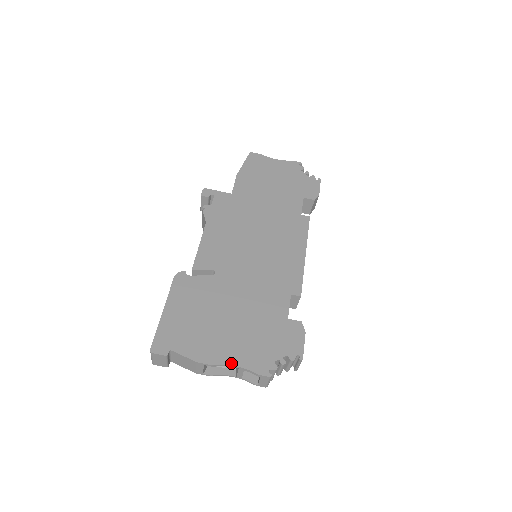
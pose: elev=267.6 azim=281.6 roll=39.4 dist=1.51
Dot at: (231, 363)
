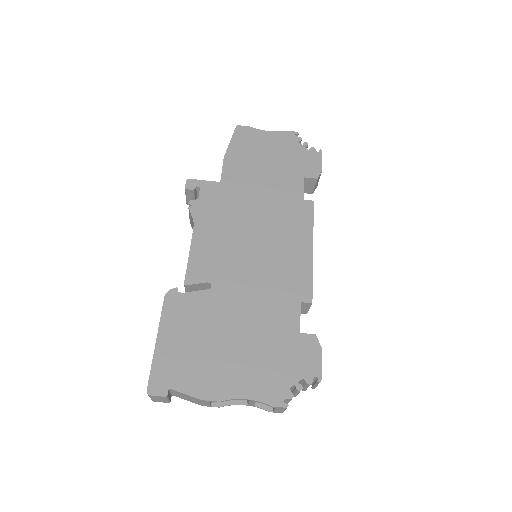
Dot at: (240, 396)
